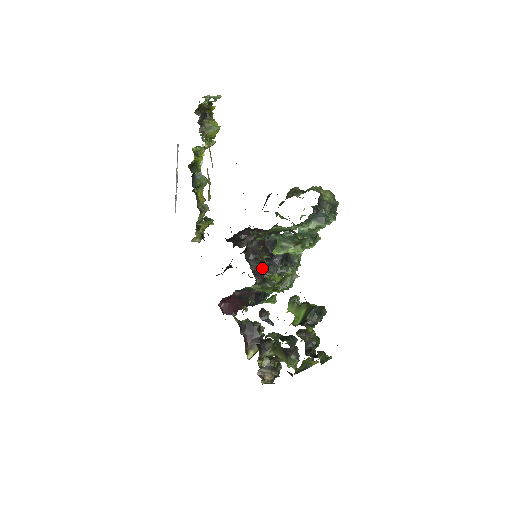
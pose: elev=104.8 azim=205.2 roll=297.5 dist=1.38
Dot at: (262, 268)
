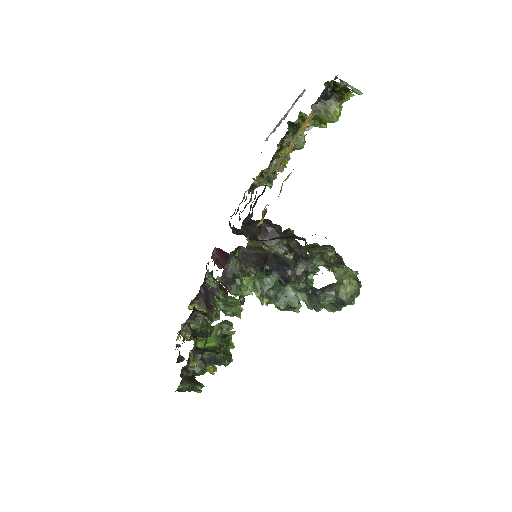
Dot at: (234, 275)
